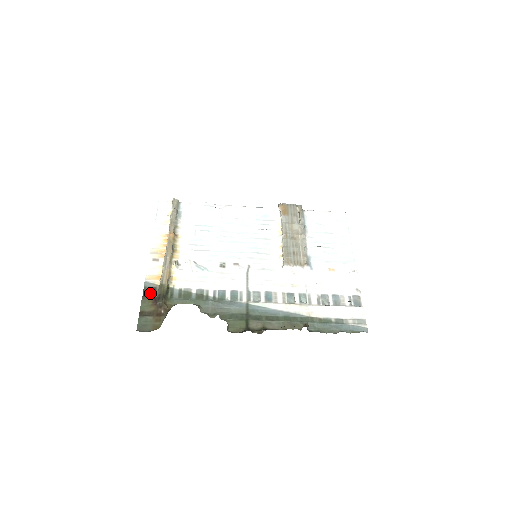
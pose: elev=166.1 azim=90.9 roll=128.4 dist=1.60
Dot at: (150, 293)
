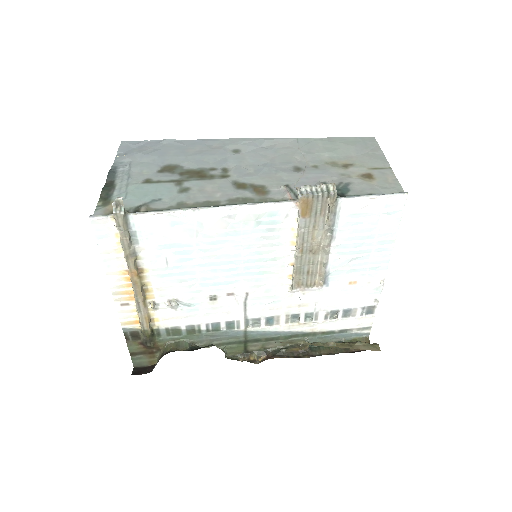
Dot at: (133, 337)
